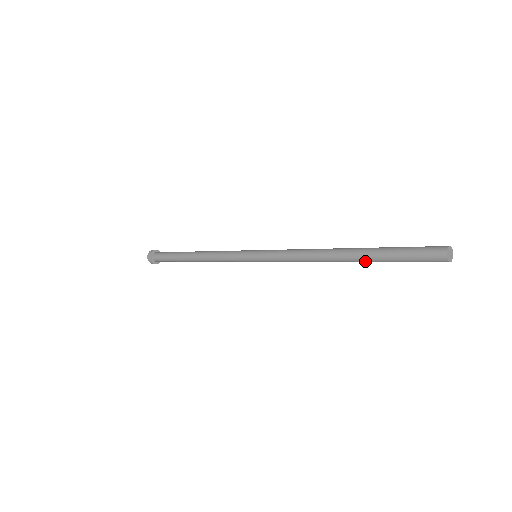
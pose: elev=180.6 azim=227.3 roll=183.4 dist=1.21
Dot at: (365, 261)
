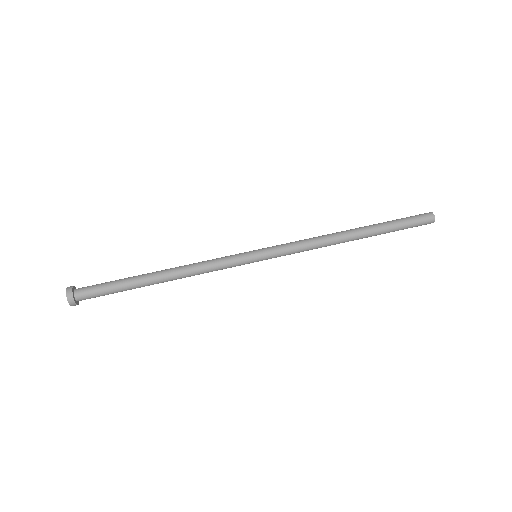
Dot at: occluded
